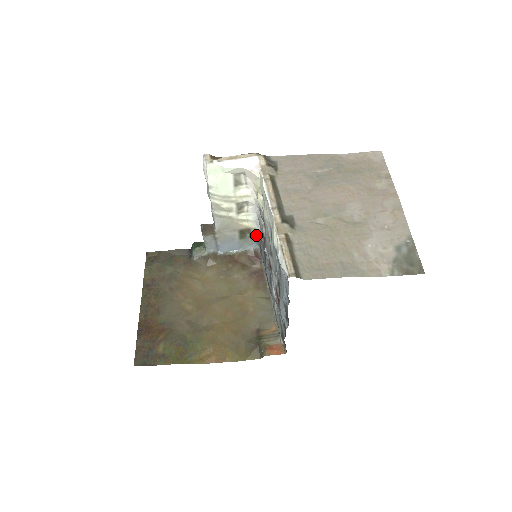
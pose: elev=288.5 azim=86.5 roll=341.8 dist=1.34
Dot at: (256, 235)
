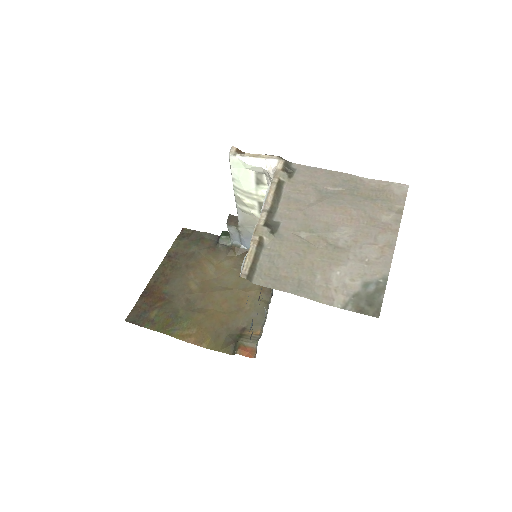
Dot at: occluded
